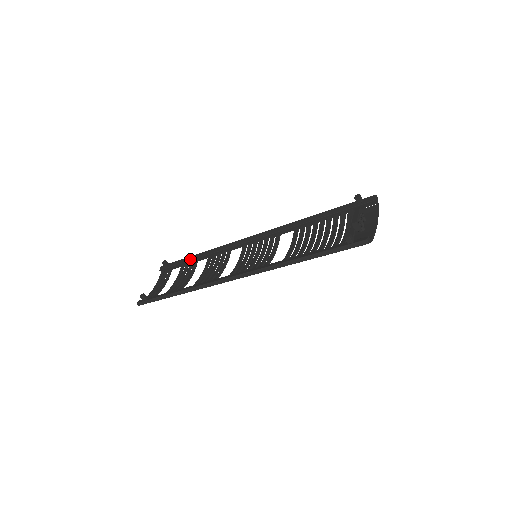
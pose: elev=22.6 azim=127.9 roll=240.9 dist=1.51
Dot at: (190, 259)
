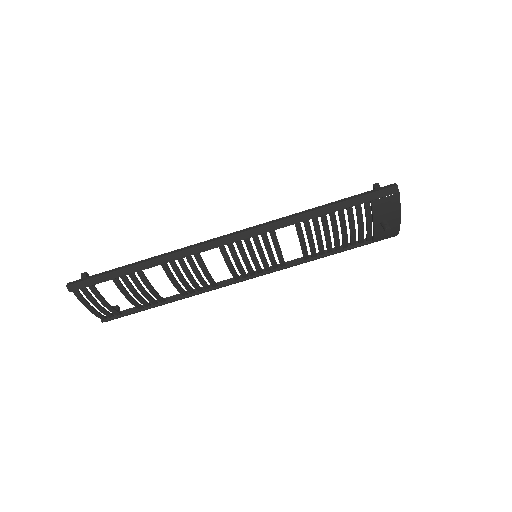
Dot at: occluded
